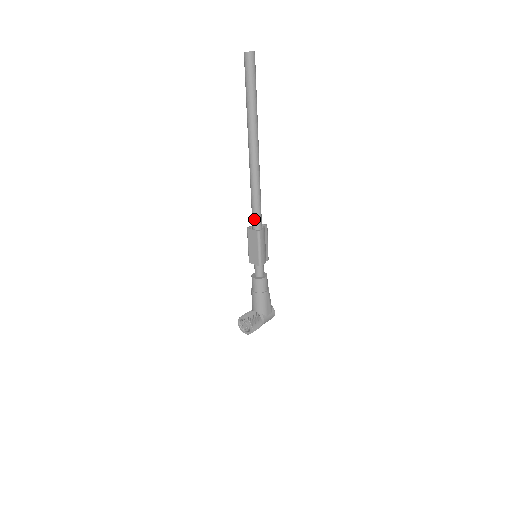
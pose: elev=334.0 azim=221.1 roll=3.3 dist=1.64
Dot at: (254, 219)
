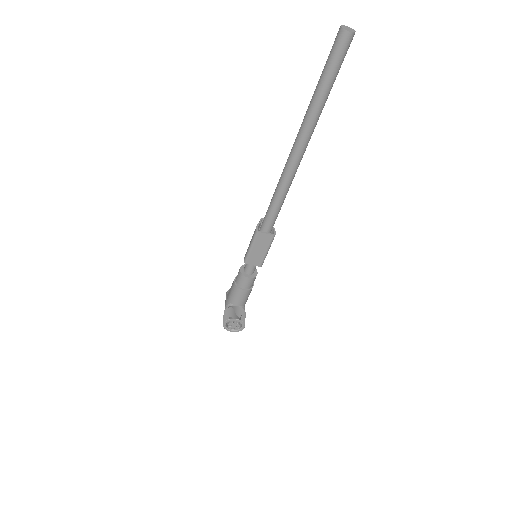
Dot at: (271, 223)
